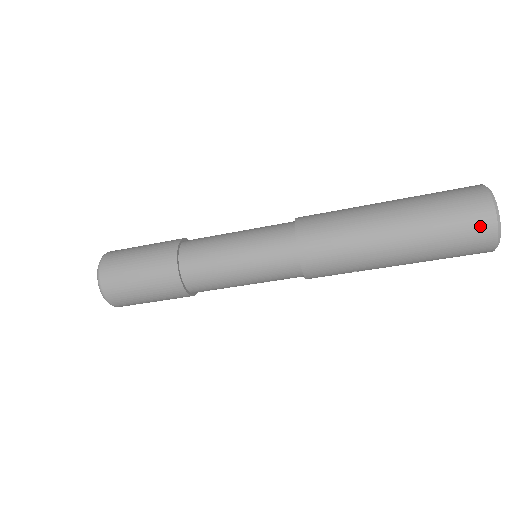
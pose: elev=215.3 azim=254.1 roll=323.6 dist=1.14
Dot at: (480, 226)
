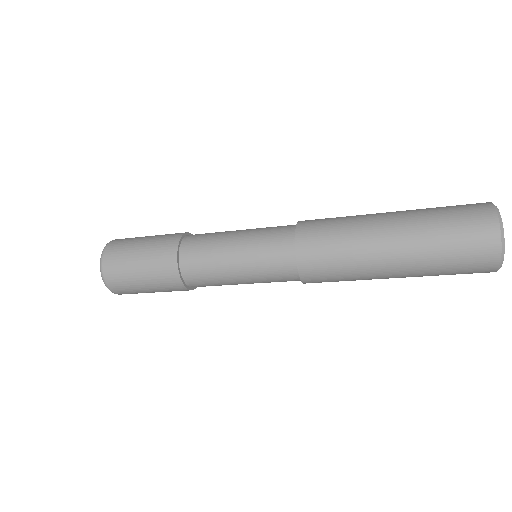
Dot at: (481, 270)
